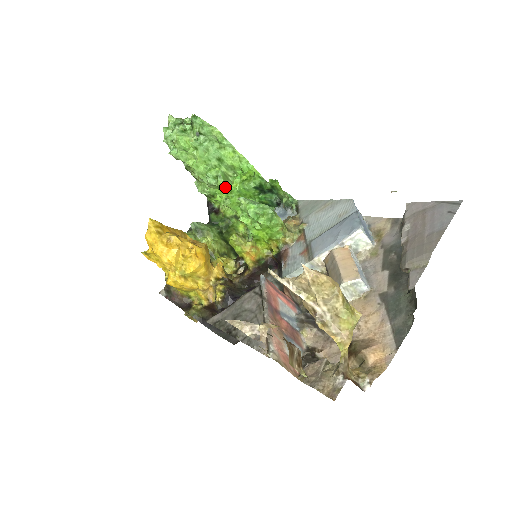
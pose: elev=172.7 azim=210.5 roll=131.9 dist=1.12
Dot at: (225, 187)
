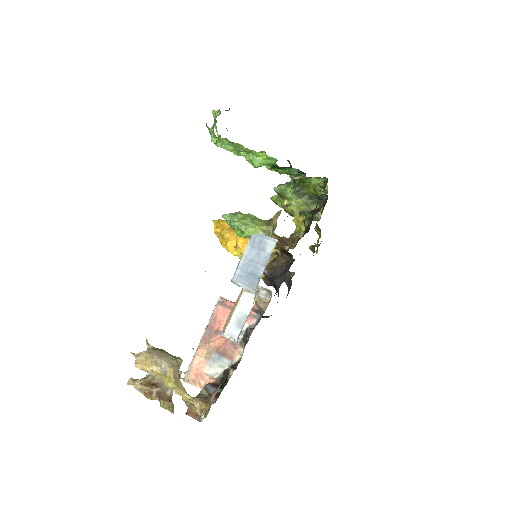
Dot at: (263, 165)
